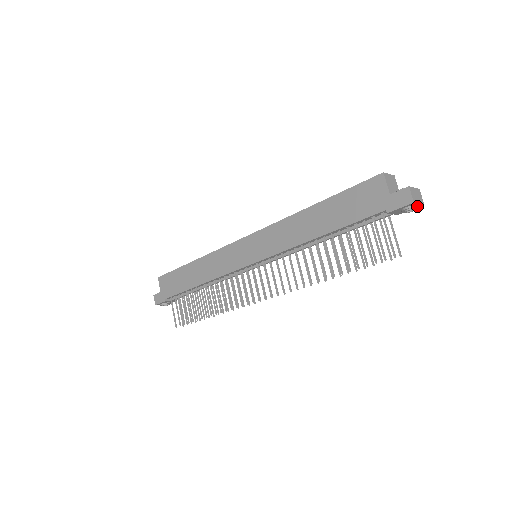
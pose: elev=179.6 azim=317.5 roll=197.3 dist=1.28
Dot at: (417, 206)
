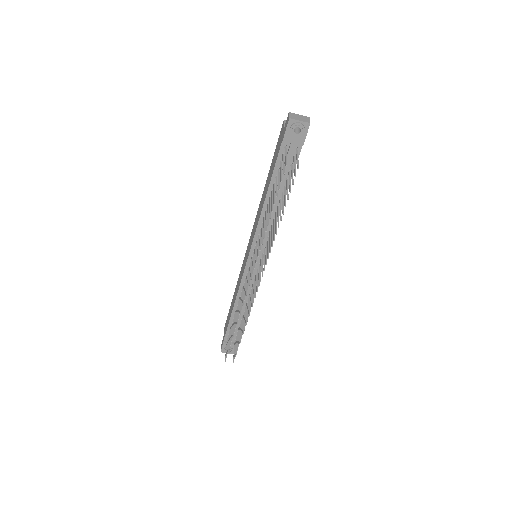
Dot at: (298, 123)
